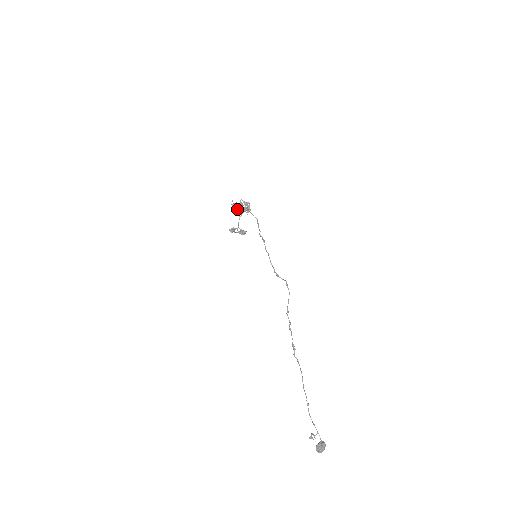
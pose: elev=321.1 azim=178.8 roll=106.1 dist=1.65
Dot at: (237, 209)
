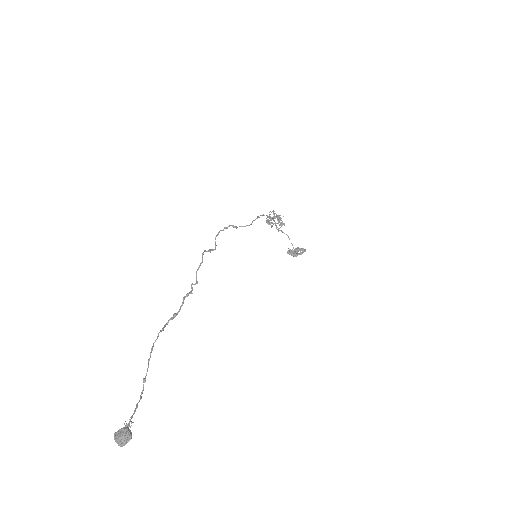
Dot at: (268, 223)
